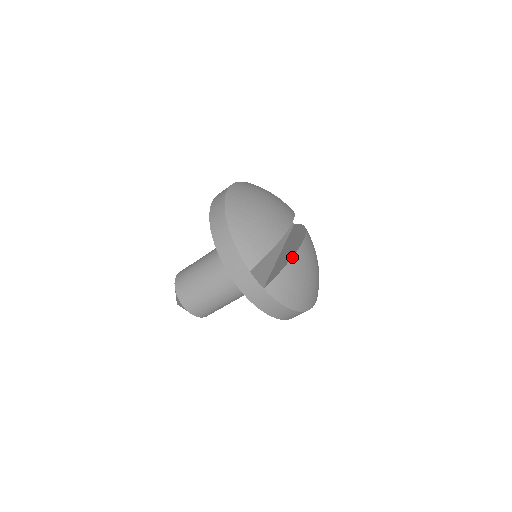
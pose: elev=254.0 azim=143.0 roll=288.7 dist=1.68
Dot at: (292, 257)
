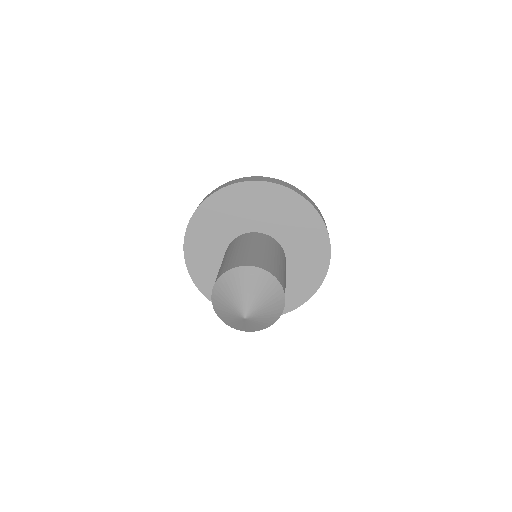
Dot at: occluded
